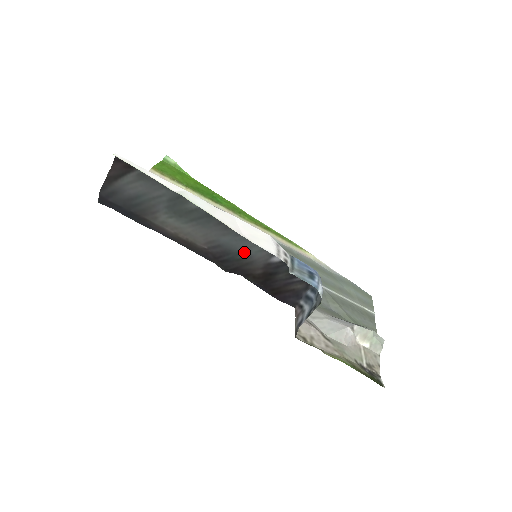
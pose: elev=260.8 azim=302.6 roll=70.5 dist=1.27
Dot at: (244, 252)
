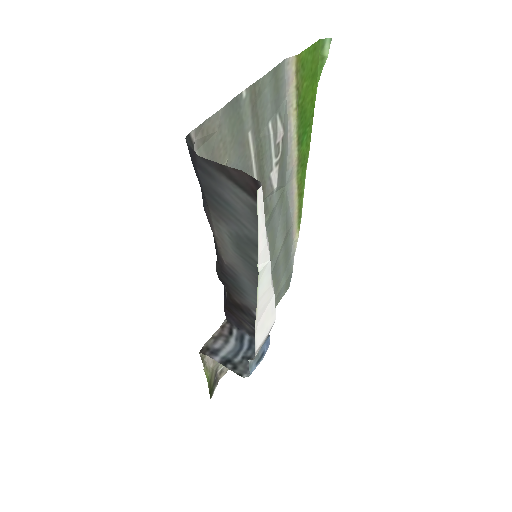
Dot at: (246, 292)
